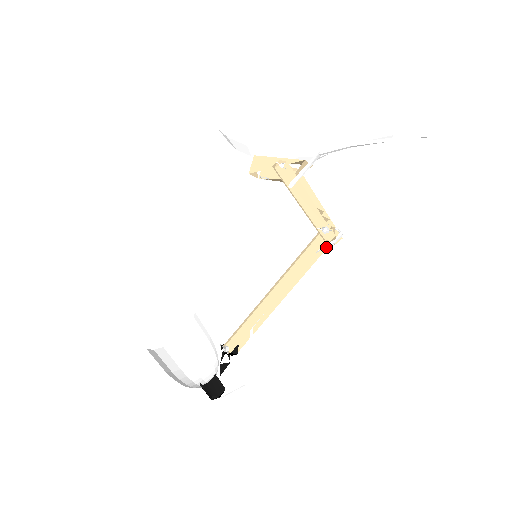
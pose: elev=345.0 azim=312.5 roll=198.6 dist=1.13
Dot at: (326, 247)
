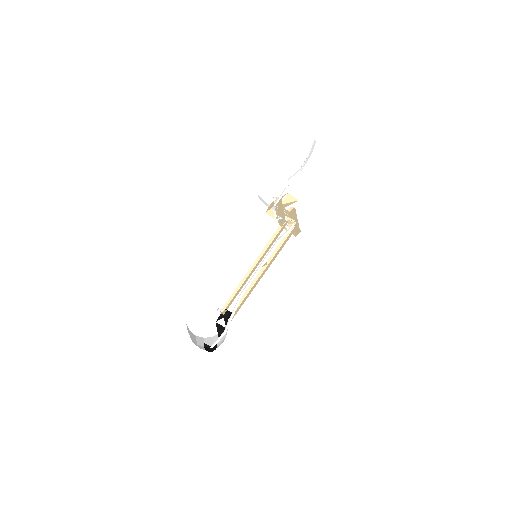
Dot at: (286, 234)
